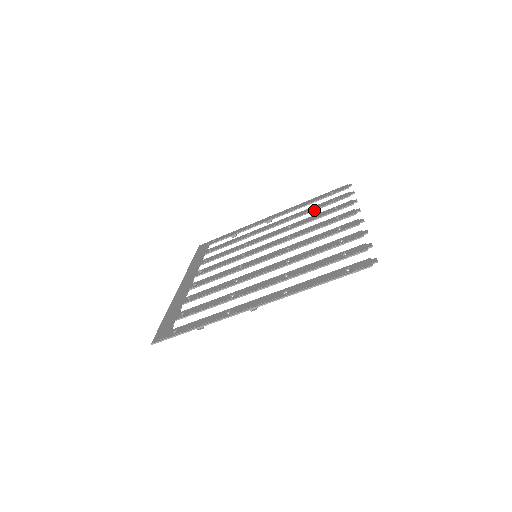
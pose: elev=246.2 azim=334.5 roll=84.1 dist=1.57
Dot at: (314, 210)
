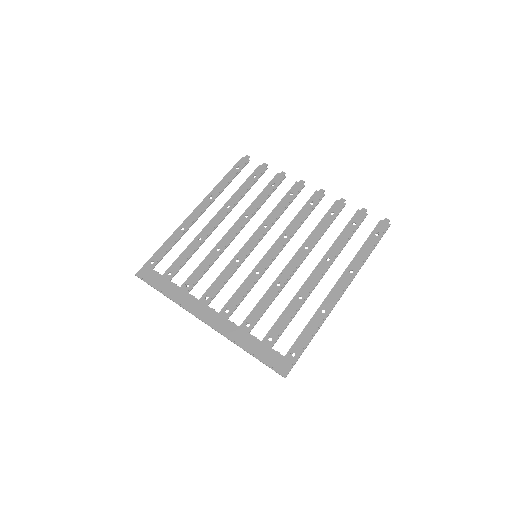
Dot at: occluded
